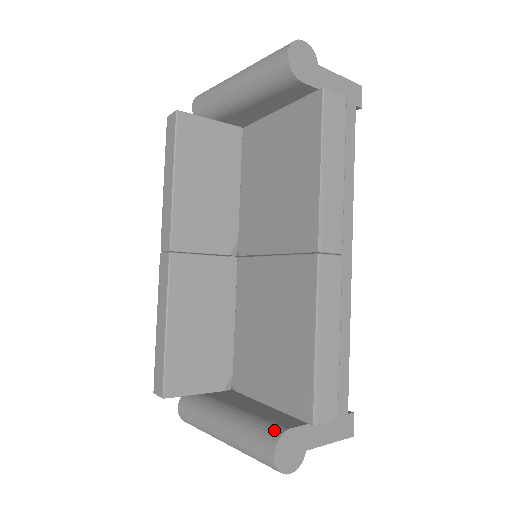
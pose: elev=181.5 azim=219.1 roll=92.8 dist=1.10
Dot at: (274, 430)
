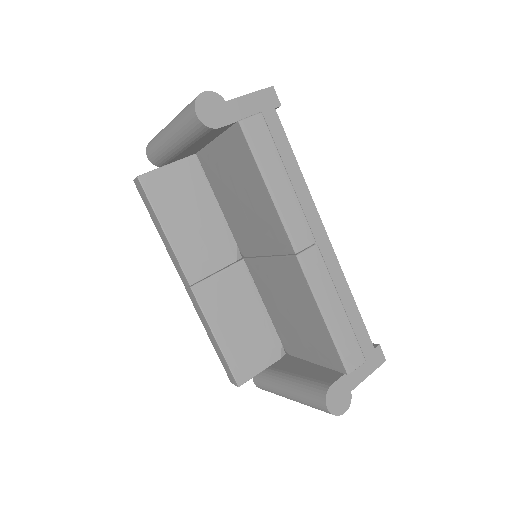
Dot at: (321, 390)
